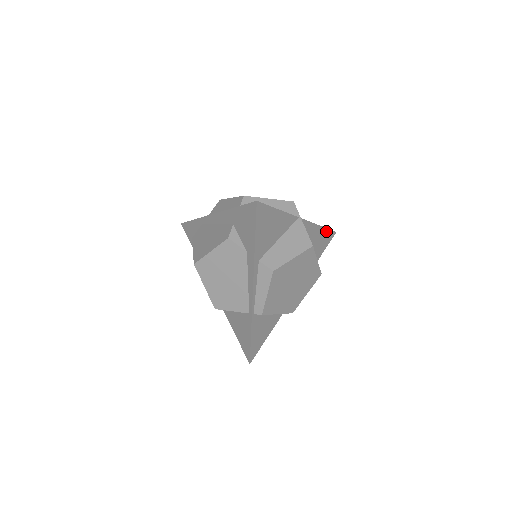
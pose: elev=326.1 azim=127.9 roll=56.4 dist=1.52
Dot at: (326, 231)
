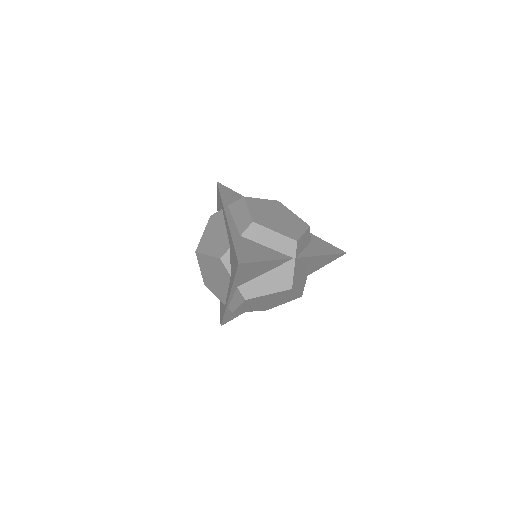
Dot at: (332, 255)
